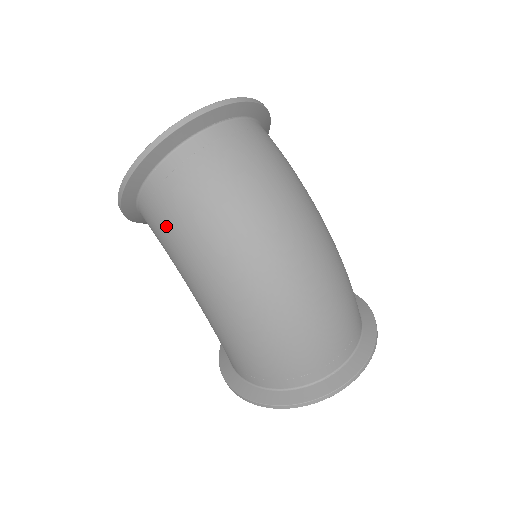
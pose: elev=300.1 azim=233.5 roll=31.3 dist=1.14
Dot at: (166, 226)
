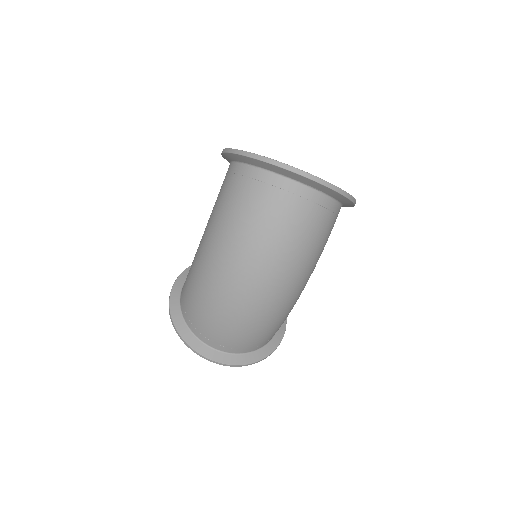
Dot at: (225, 195)
